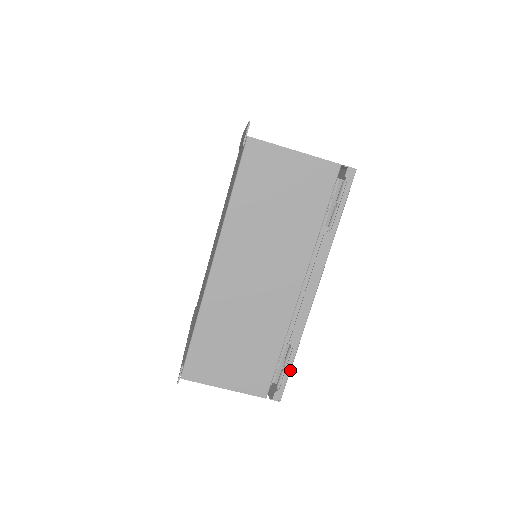
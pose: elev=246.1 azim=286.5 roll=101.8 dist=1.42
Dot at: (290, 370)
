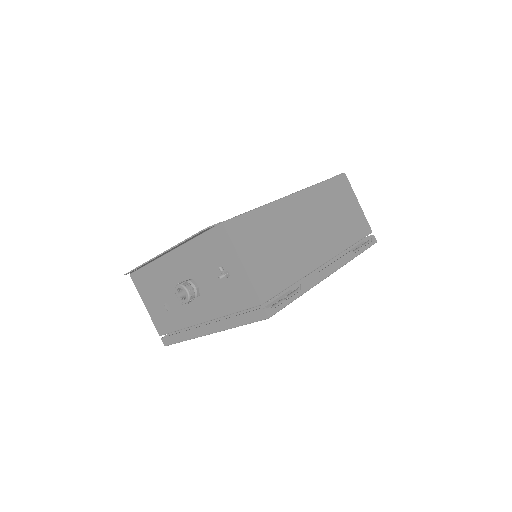
Dot at: (289, 303)
